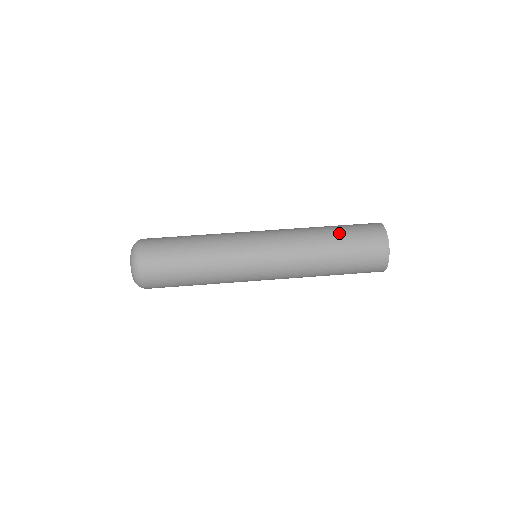
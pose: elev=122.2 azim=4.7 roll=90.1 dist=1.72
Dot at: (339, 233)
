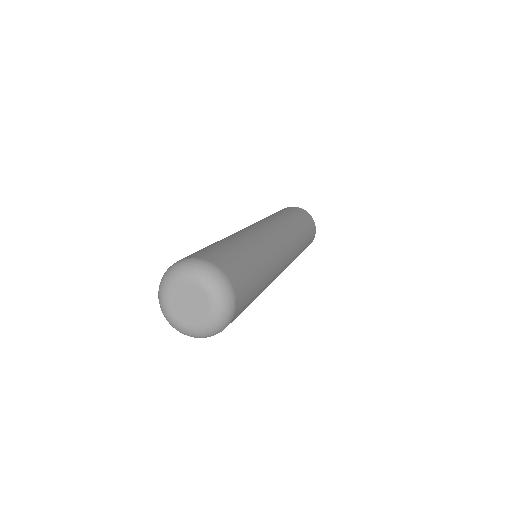
Dot at: (288, 213)
